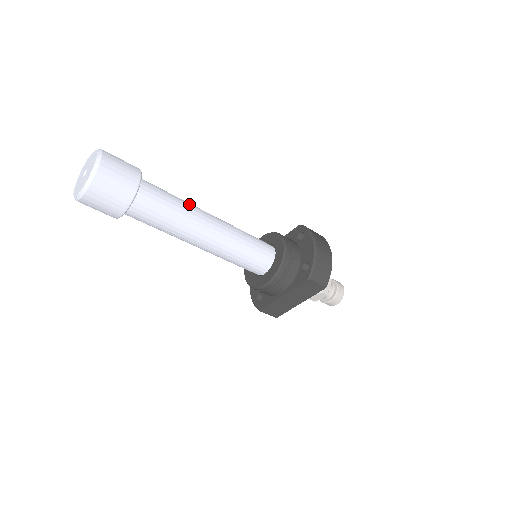
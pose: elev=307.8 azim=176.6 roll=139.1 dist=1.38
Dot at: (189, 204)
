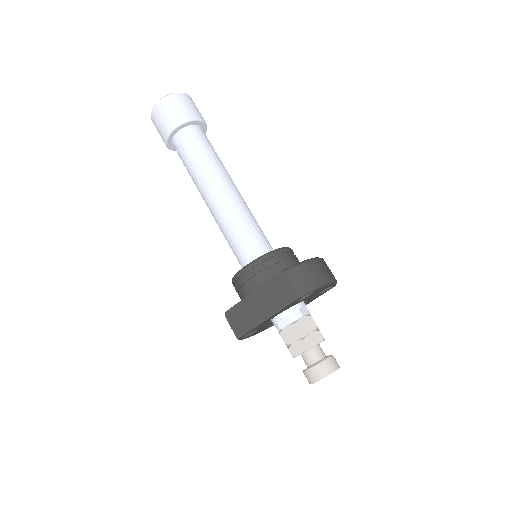
Dot at: (224, 167)
